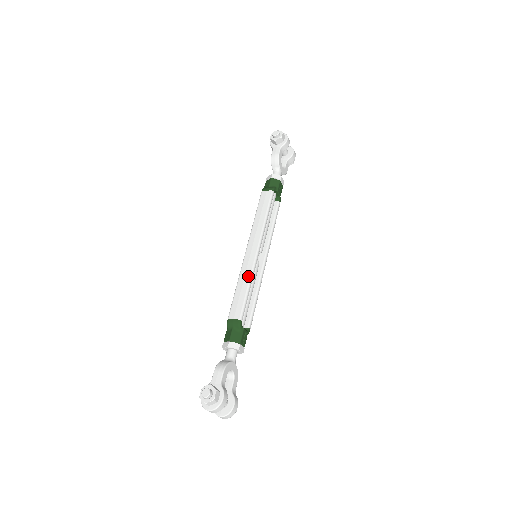
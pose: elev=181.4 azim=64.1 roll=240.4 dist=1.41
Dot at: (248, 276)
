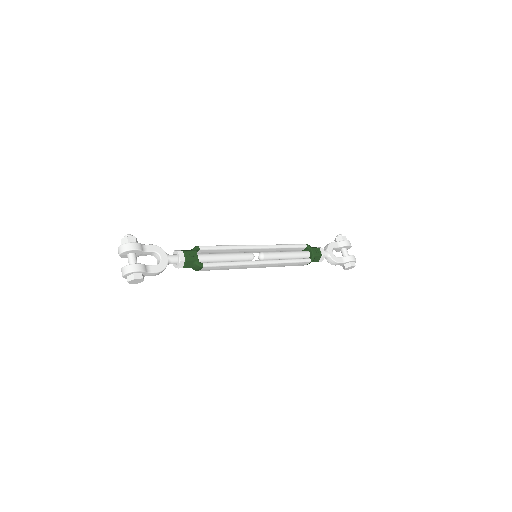
Dot at: (233, 245)
